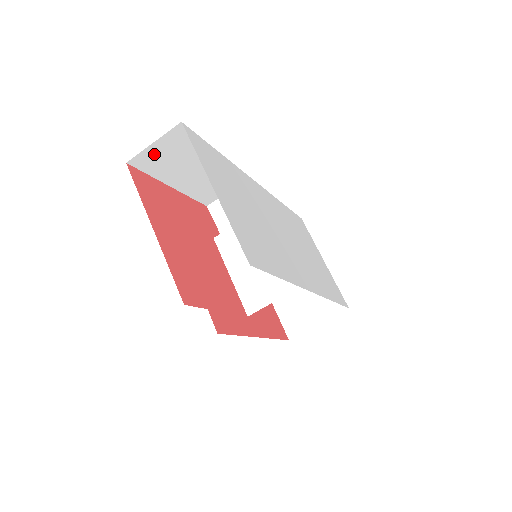
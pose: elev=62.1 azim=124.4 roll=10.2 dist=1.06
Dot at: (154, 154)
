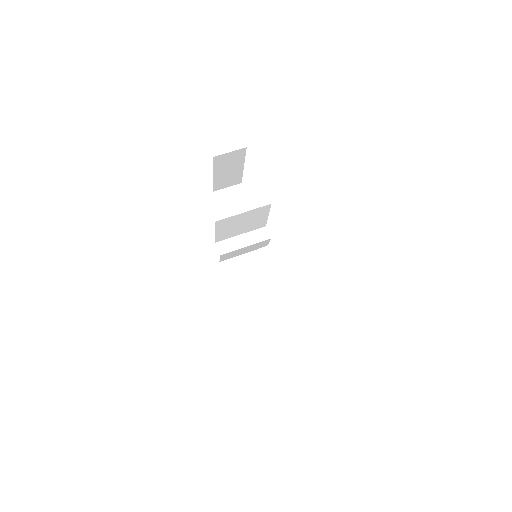
Dot at: (225, 194)
